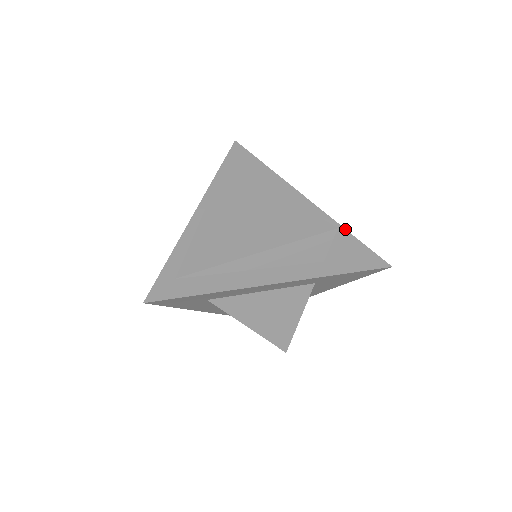
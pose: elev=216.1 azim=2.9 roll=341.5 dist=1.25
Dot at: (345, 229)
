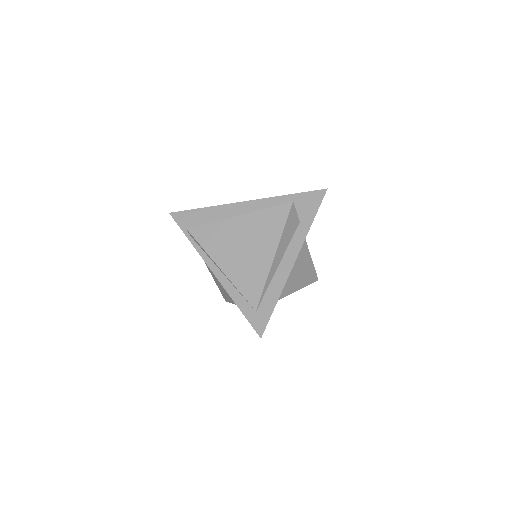
Dot at: (286, 195)
